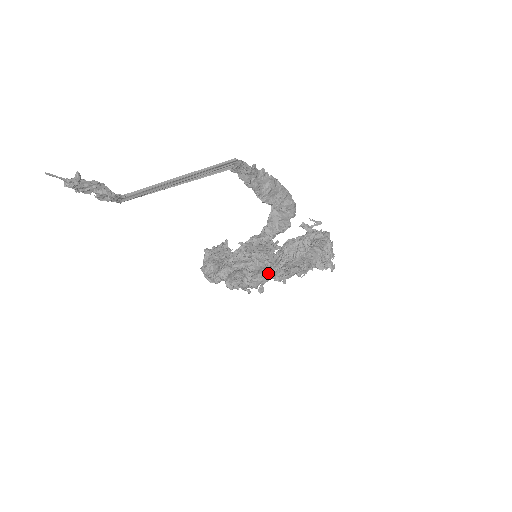
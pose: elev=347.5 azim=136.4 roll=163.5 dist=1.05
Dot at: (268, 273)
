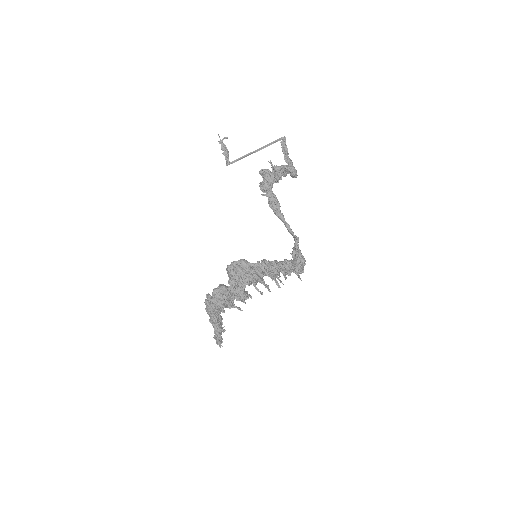
Dot at: (270, 192)
